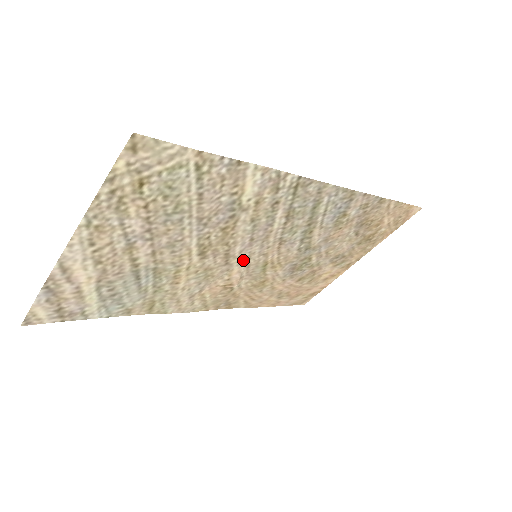
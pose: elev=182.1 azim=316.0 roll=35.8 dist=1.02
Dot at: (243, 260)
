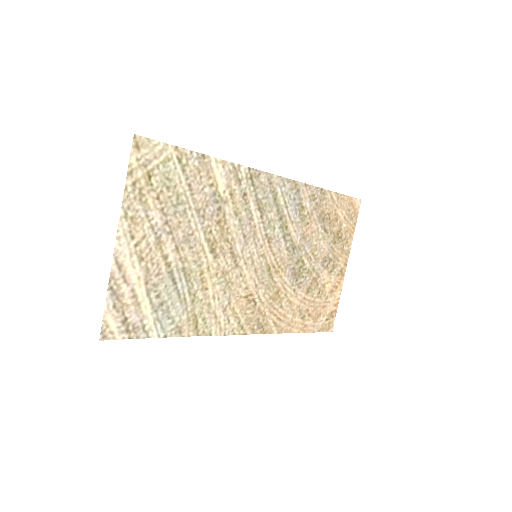
Dot at: (248, 263)
